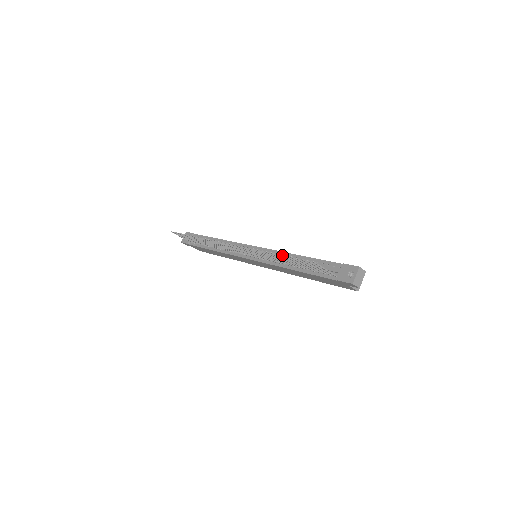
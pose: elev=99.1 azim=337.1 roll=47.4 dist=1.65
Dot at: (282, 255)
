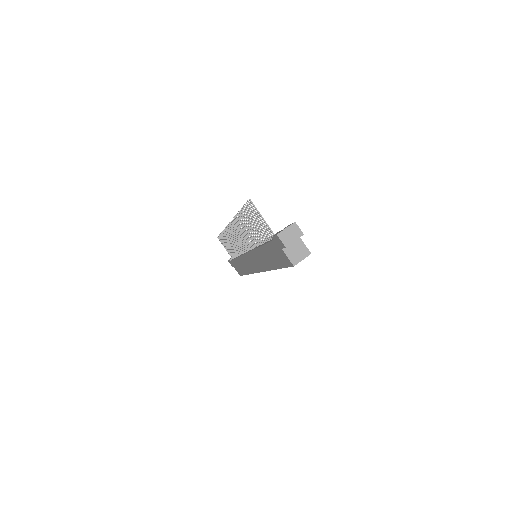
Dot at: occluded
